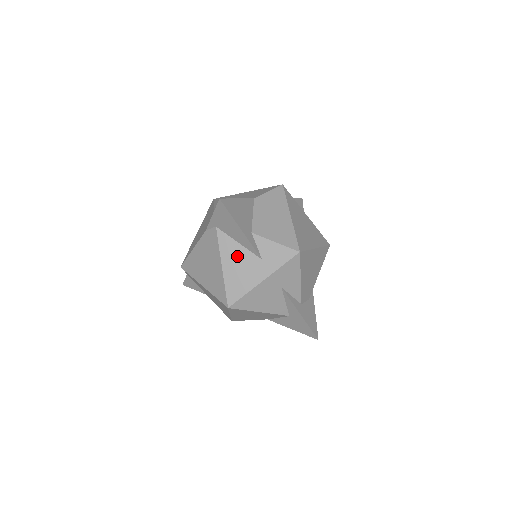
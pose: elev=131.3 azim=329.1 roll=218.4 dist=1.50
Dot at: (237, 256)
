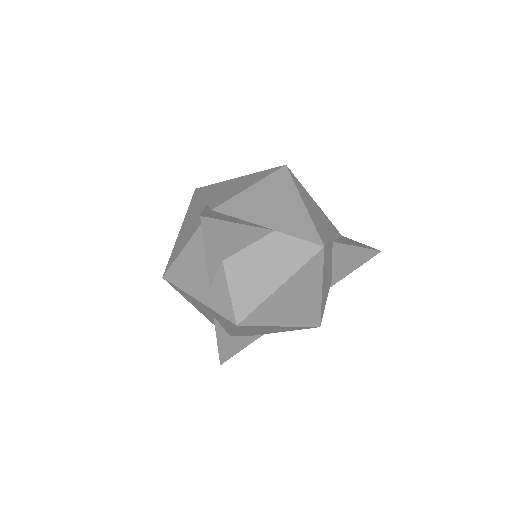
Dot at: (198, 259)
